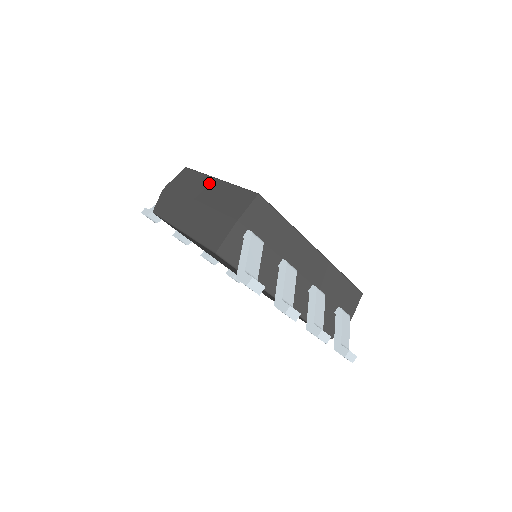
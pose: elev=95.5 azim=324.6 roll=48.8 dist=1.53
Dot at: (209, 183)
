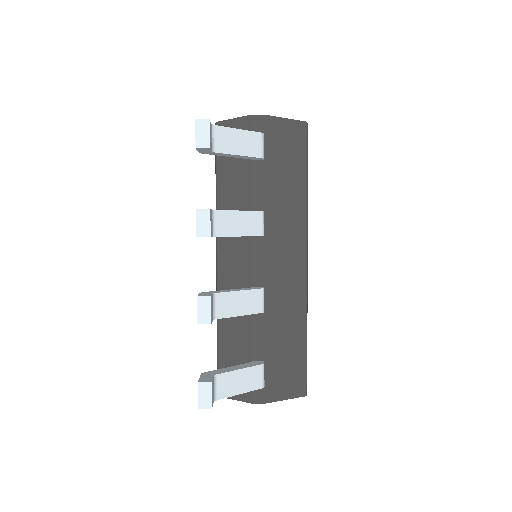
Dot at: occluded
